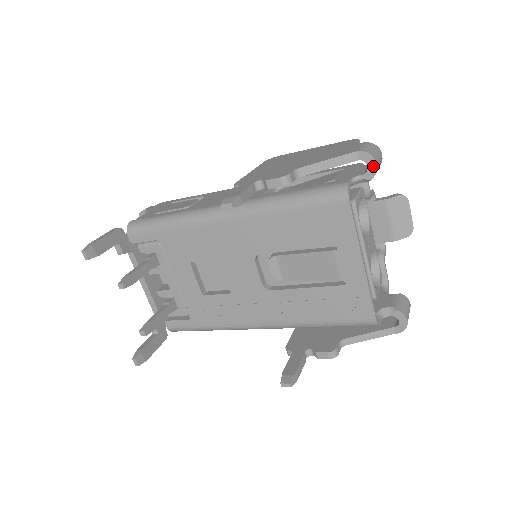
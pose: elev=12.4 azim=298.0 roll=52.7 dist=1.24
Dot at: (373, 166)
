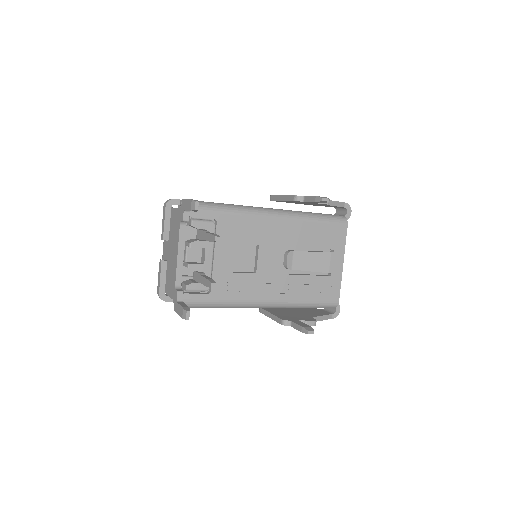
Dot at: (350, 213)
